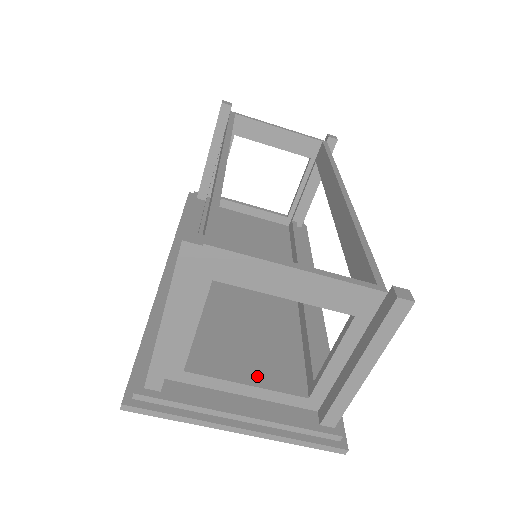
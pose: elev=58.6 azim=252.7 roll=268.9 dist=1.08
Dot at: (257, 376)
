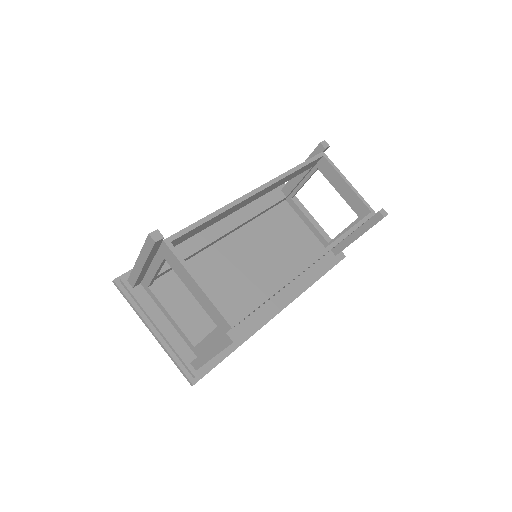
Dot at: (187, 317)
